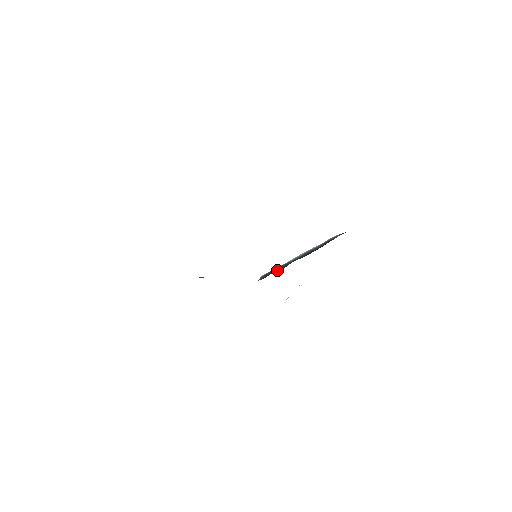
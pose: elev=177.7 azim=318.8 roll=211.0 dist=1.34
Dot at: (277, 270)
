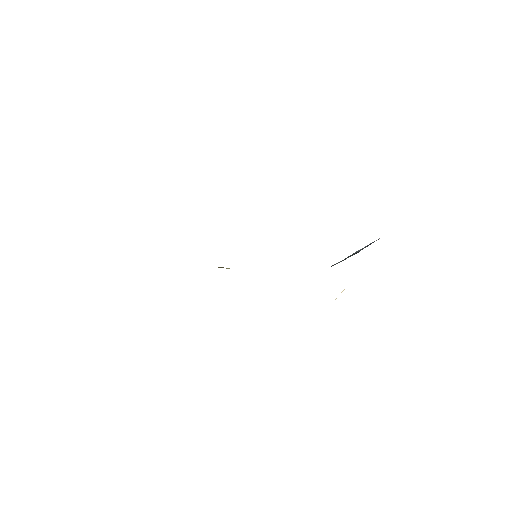
Dot at: occluded
